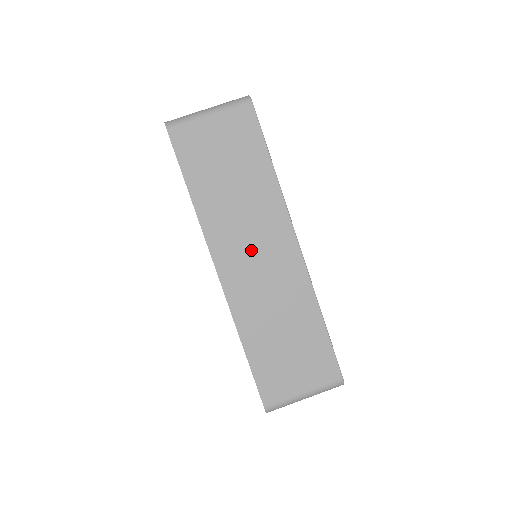
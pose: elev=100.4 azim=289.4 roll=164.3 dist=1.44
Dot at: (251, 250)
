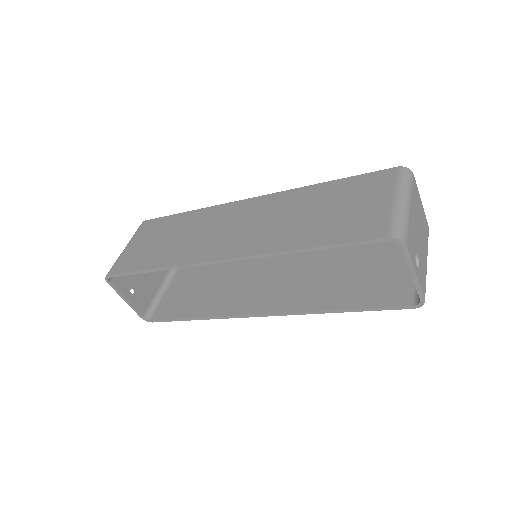
Dot at: (225, 232)
